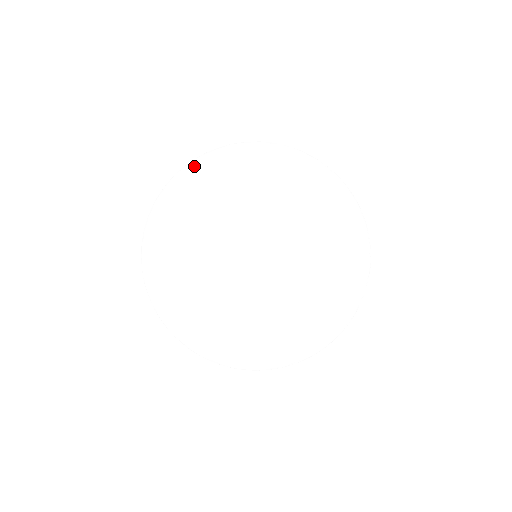
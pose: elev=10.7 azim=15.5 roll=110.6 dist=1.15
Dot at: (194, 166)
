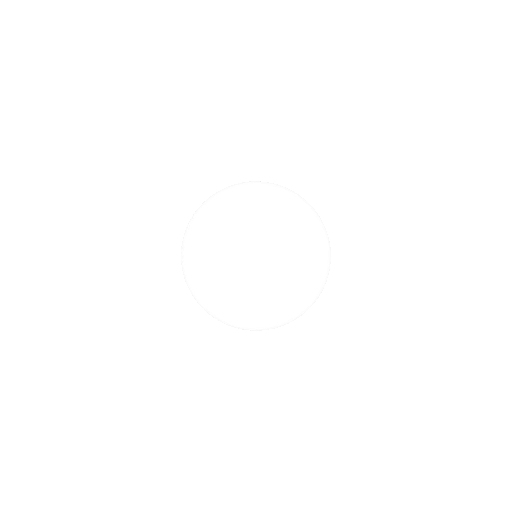
Dot at: (246, 215)
